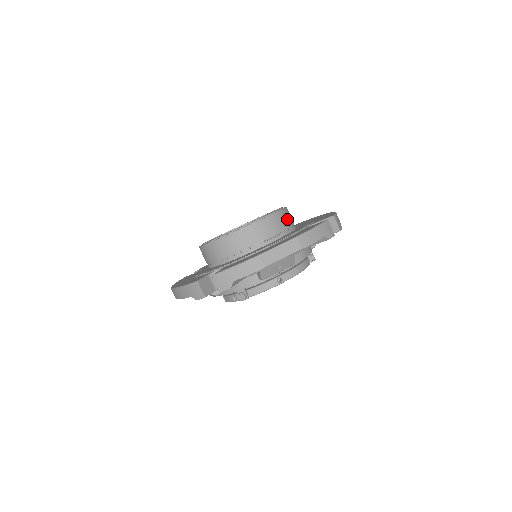
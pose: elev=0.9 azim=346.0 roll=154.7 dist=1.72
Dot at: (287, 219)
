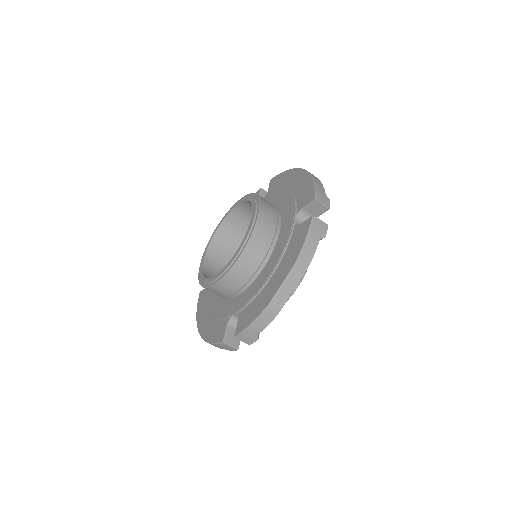
Dot at: (269, 220)
